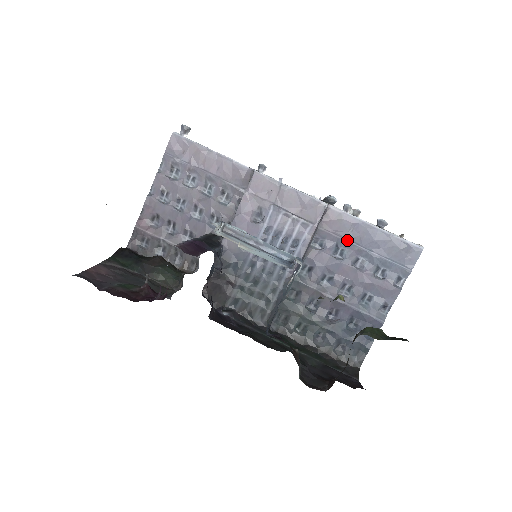
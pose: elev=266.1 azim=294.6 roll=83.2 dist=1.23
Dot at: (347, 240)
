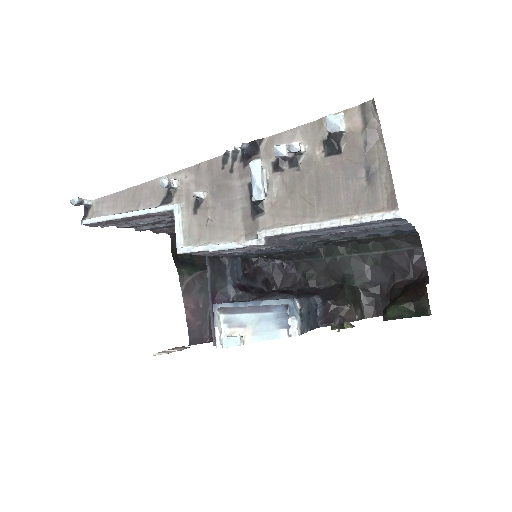
Dot at: (313, 233)
